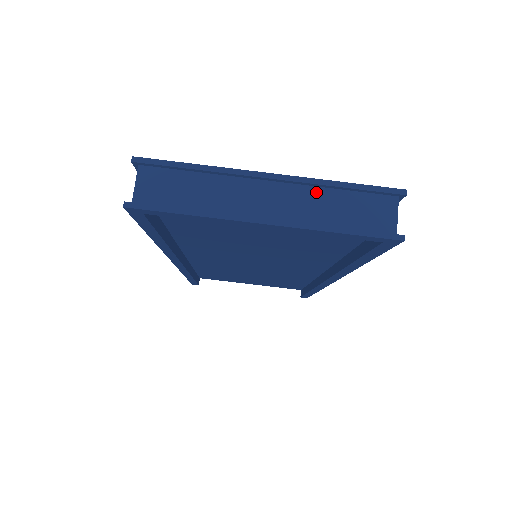
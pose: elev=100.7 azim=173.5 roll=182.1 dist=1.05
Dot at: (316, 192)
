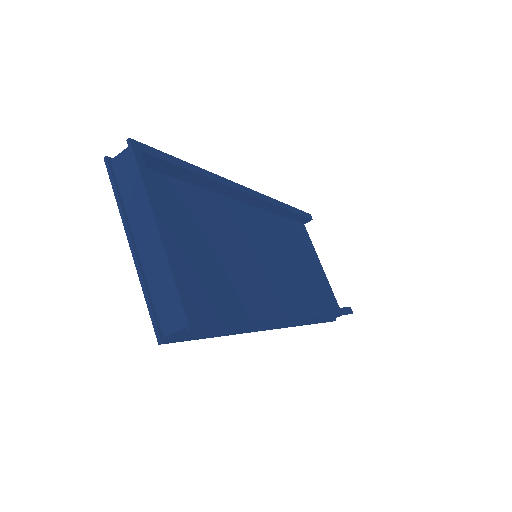
Dot at: (165, 265)
